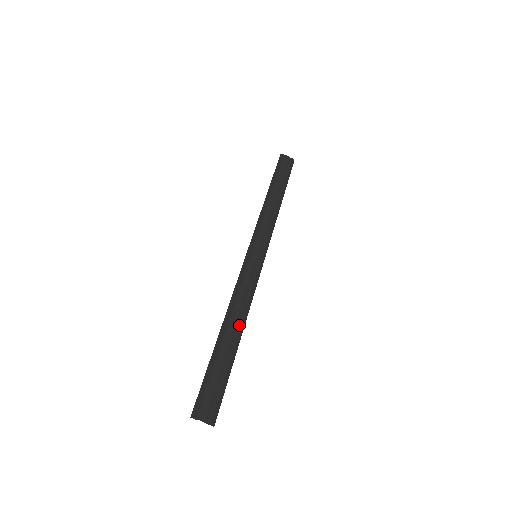
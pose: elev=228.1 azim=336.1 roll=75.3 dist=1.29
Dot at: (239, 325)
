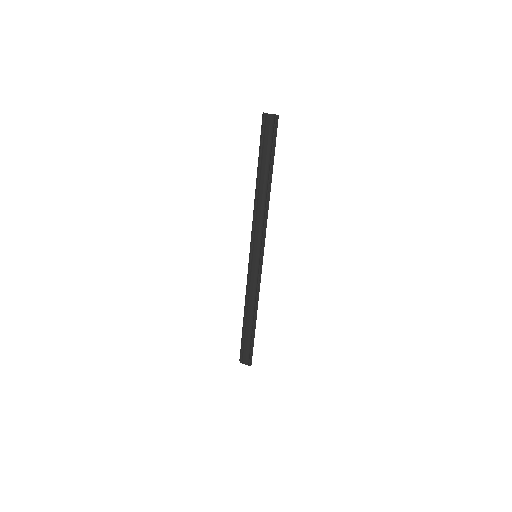
Dot at: (253, 312)
